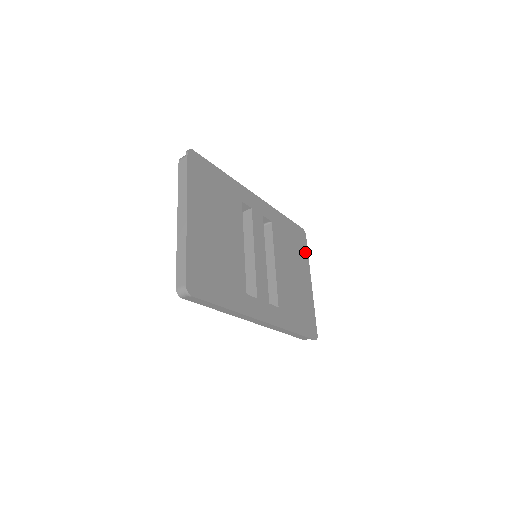
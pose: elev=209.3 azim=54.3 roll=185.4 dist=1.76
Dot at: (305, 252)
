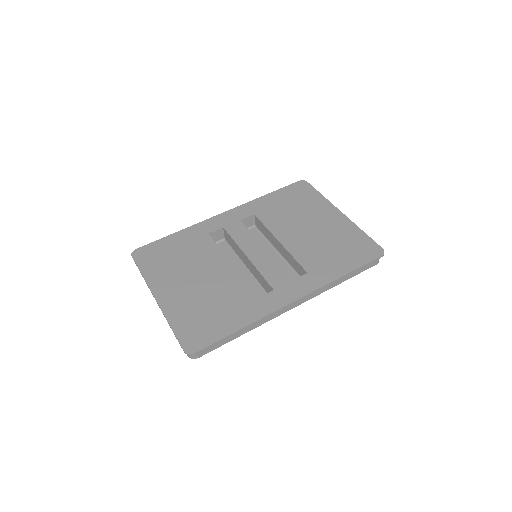
Dot at: (315, 196)
